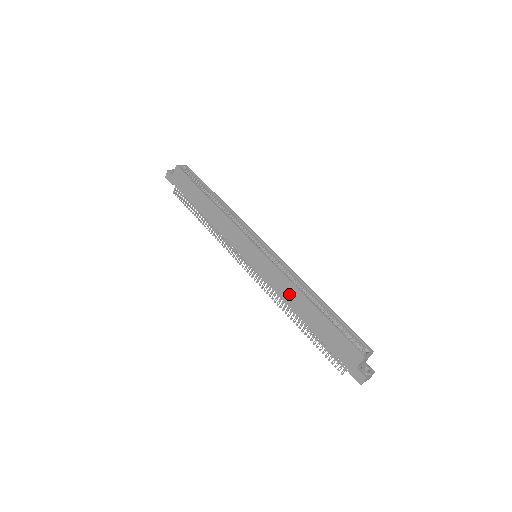
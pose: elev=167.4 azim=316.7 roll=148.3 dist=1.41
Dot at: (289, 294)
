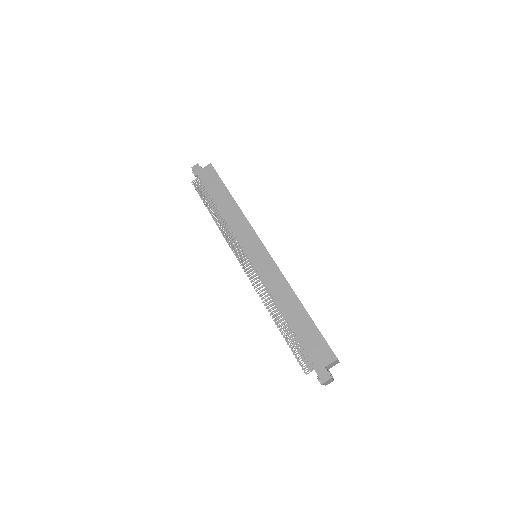
Dot at: (281, 292)
